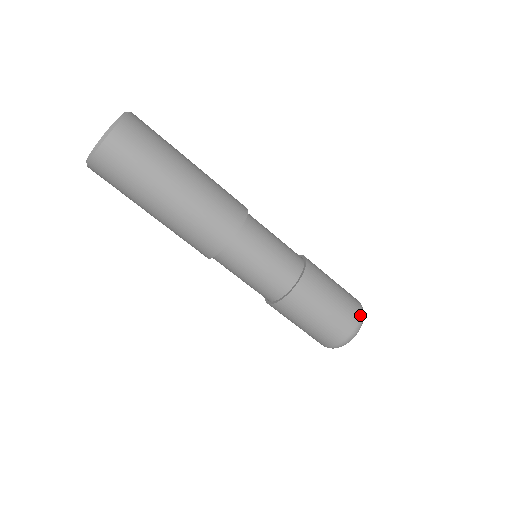
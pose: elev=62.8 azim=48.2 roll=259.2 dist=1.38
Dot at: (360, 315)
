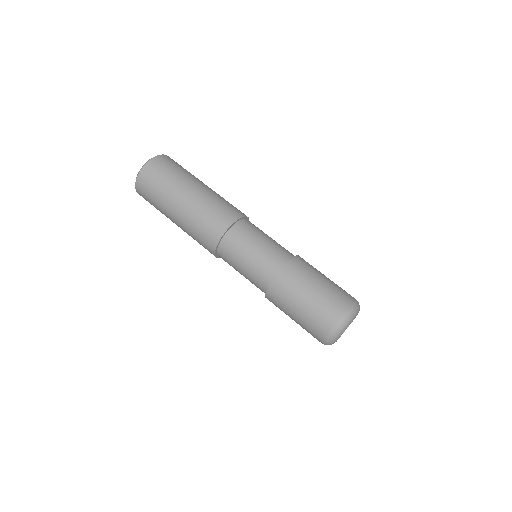
Dot at: (345, 310)
